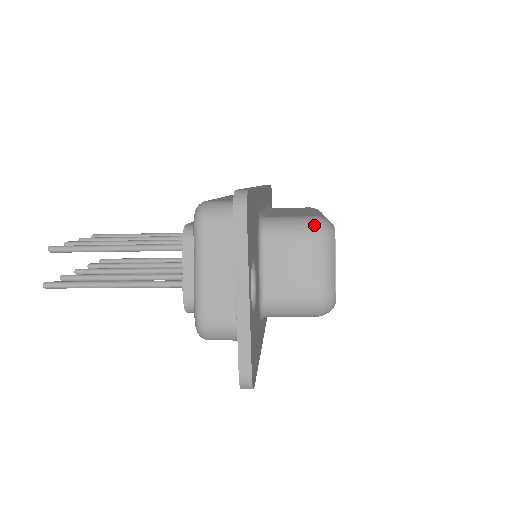
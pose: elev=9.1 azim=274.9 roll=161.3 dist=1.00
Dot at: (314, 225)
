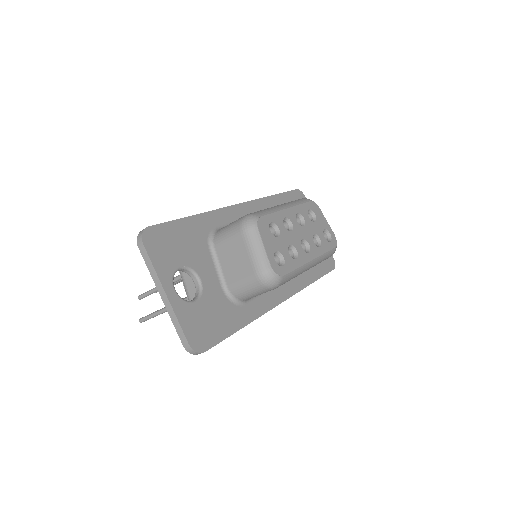
Dot at: (239, 223)
